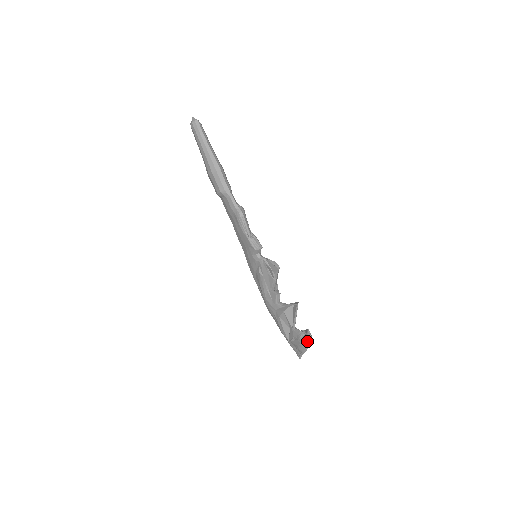
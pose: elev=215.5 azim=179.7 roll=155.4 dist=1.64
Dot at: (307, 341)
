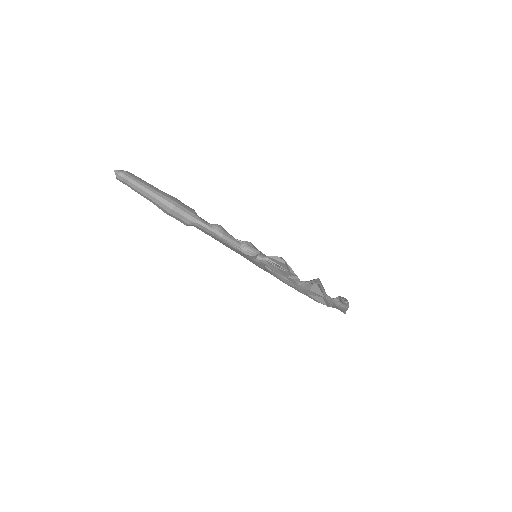
Dot at: (345, 306)
